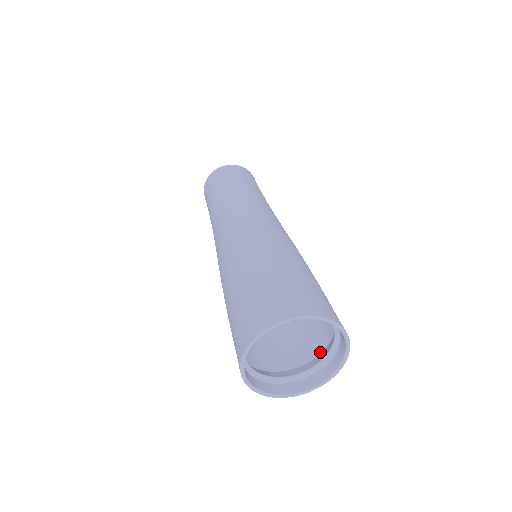
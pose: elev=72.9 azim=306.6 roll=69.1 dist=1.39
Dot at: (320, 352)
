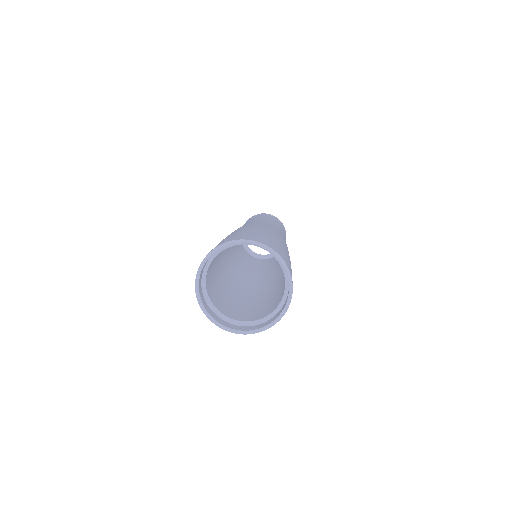
Dot at: occluded
